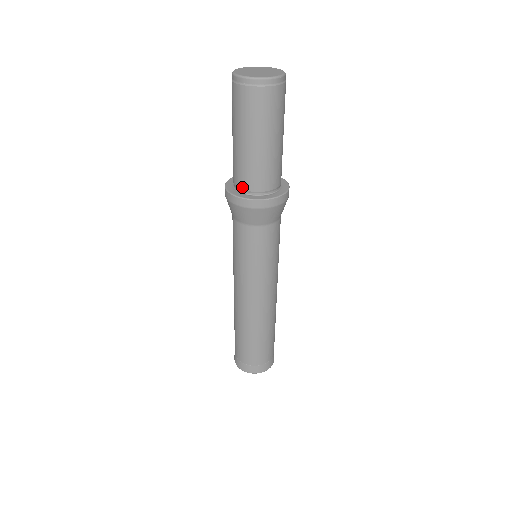
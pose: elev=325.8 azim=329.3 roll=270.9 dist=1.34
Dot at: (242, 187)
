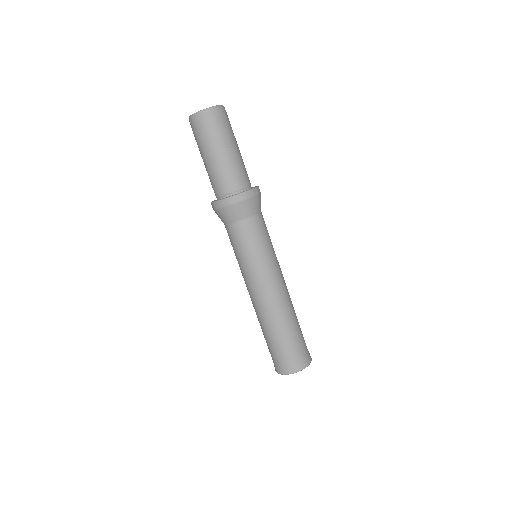
Dot at: (215, 195)
